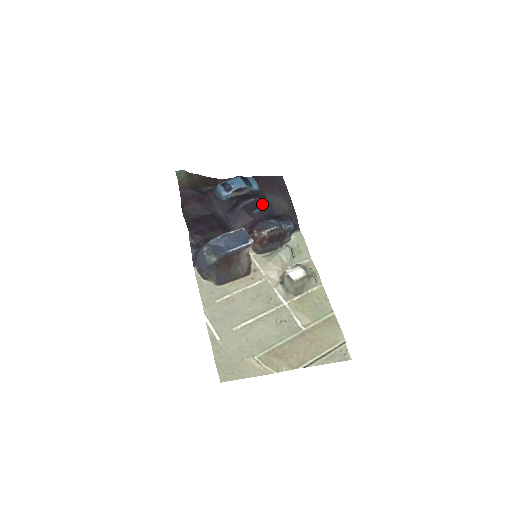
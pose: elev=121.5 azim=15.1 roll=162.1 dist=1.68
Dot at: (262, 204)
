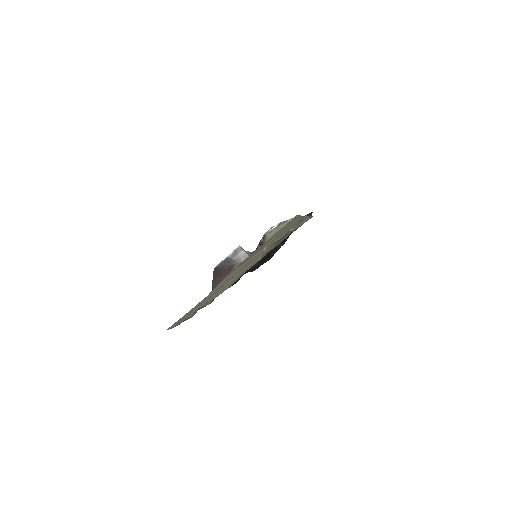
Dot at: occluded
